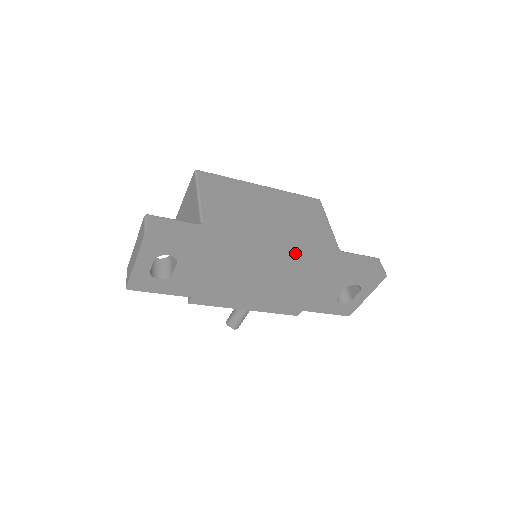
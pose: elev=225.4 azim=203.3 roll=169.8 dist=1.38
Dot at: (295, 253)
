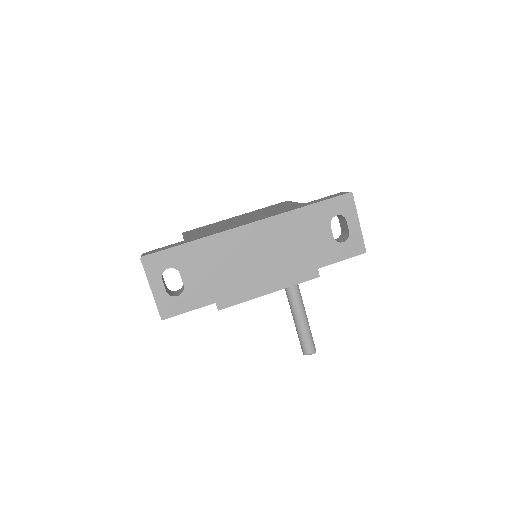
Dot at: (262, 218)
